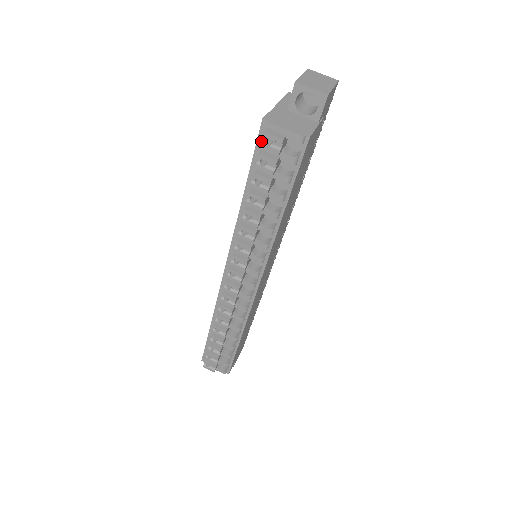
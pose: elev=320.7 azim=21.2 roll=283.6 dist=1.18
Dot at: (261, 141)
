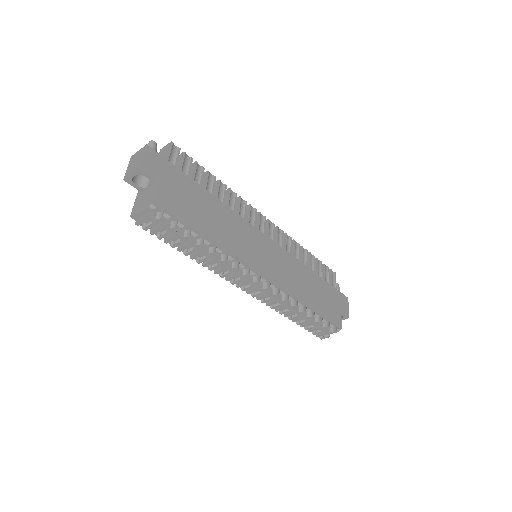
Dot at: occluded
